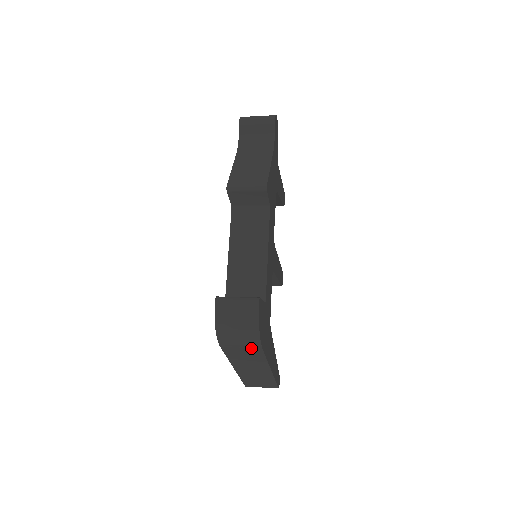
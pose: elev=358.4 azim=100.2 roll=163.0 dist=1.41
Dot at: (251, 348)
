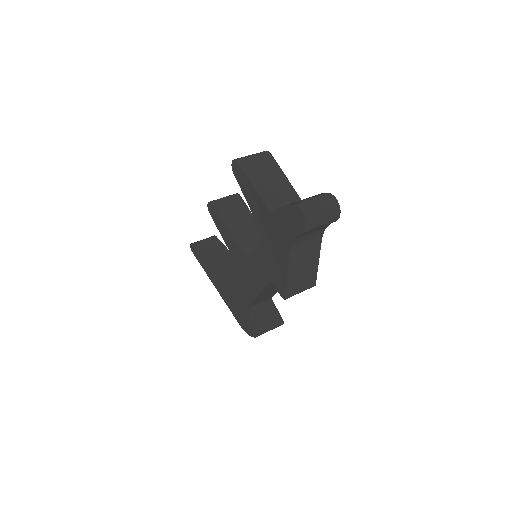
Dot at: occluded
